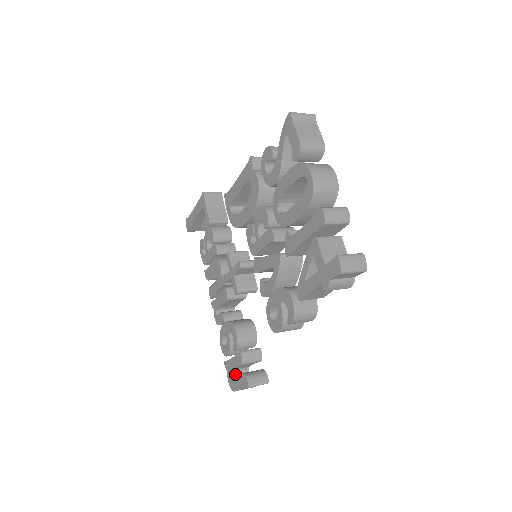
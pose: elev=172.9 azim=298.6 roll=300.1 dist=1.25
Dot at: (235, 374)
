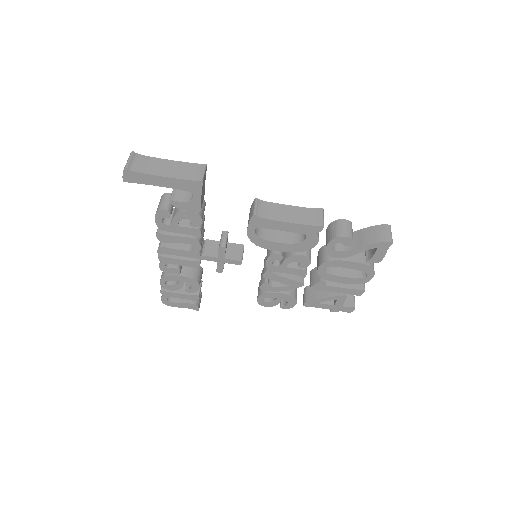
Dot at: occluded
